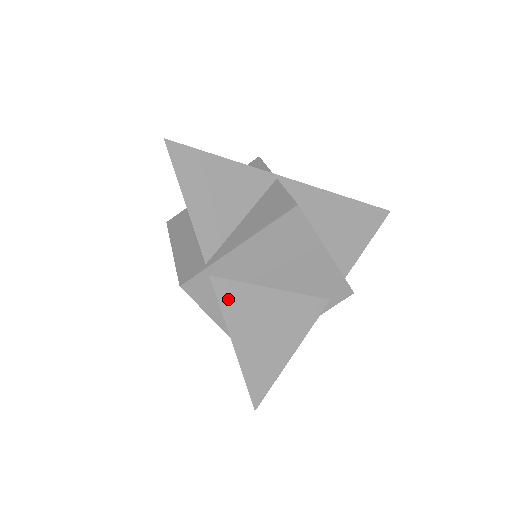
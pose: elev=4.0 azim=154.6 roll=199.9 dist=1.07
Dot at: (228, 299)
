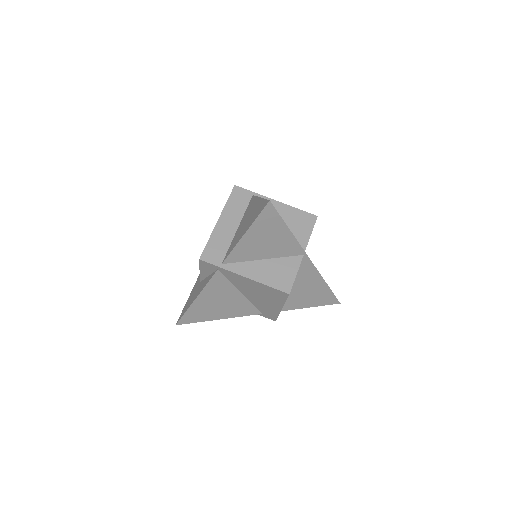
Dot at: (215, 283)
